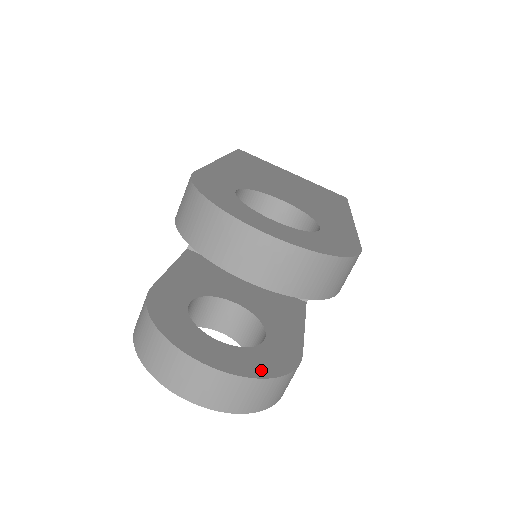
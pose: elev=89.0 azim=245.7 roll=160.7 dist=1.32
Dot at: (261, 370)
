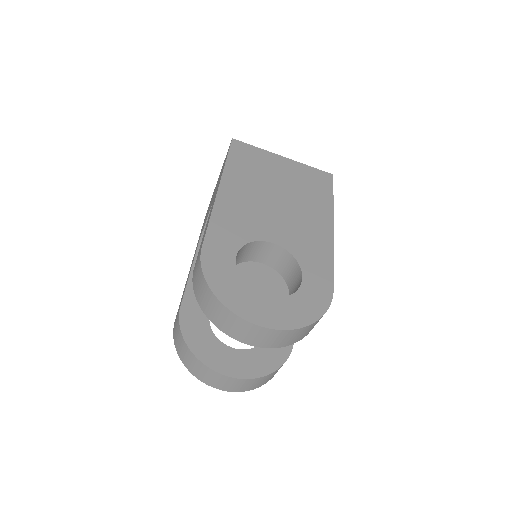
Dot at: (265, 368)
